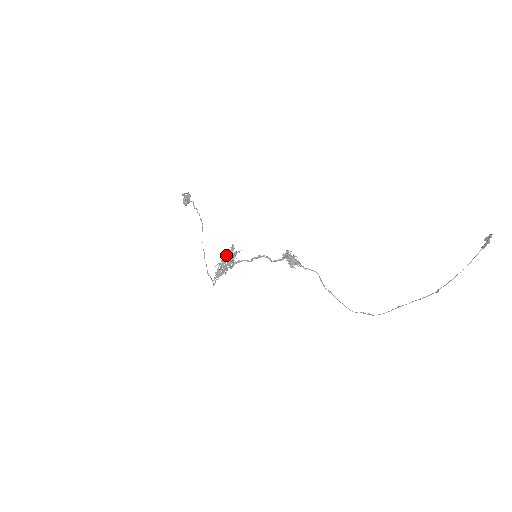
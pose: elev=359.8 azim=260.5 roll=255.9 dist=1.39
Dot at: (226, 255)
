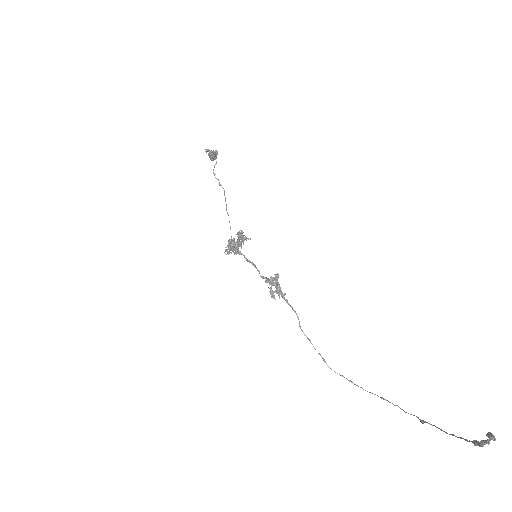
Dot at: (230, 240)
